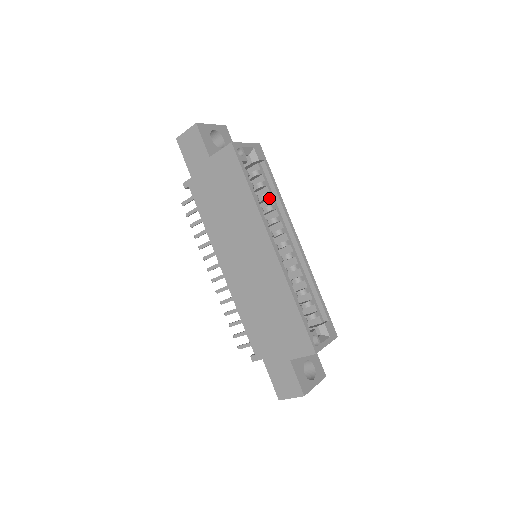
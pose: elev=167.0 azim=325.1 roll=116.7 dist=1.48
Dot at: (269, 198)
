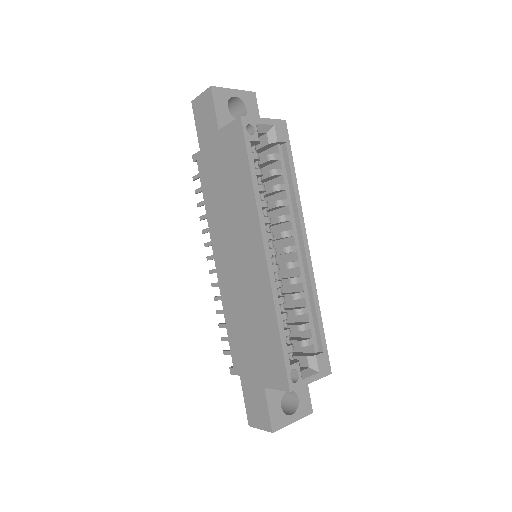
Dot at: (282, 190)
